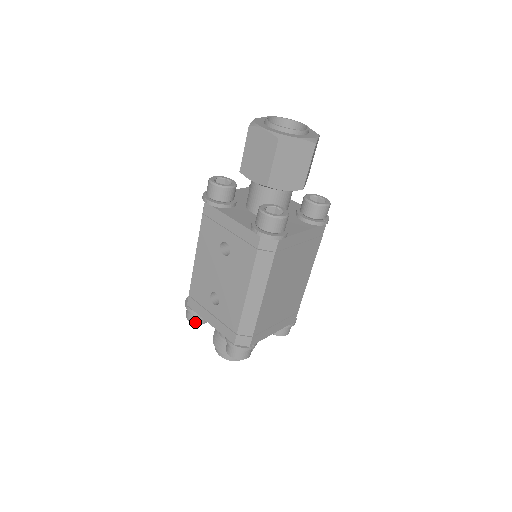
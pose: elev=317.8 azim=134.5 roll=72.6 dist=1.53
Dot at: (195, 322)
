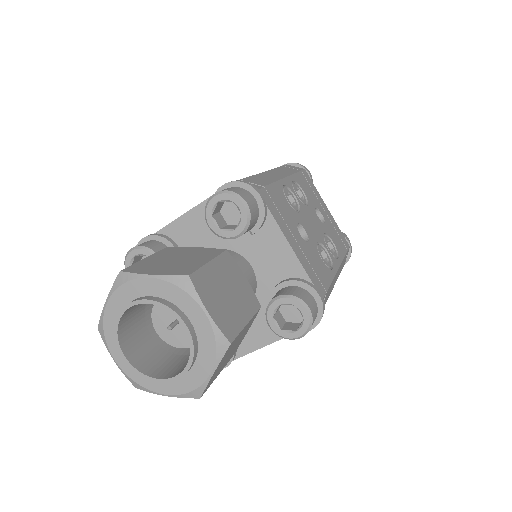
Dot at: occluded
